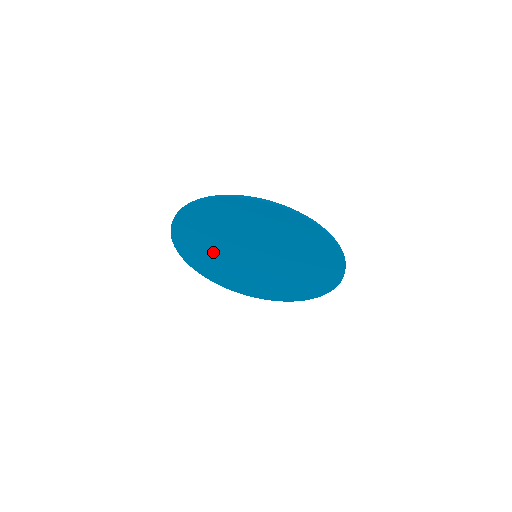
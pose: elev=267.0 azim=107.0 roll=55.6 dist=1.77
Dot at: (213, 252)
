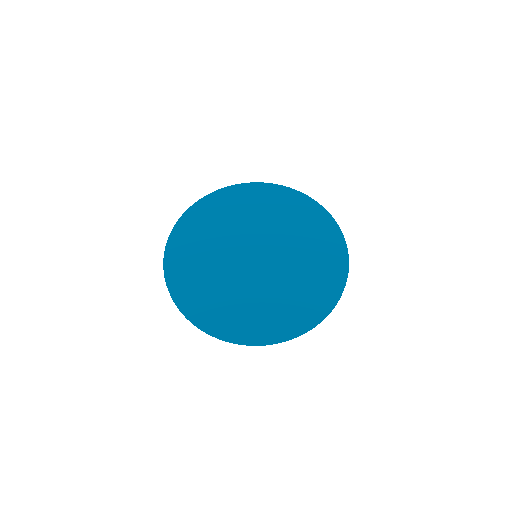
Dot at: (208, 258)
